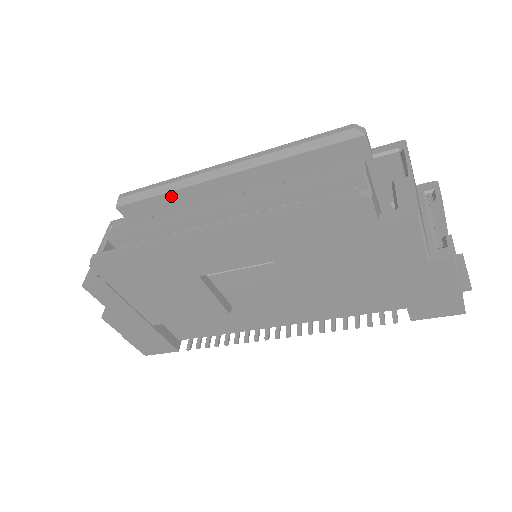
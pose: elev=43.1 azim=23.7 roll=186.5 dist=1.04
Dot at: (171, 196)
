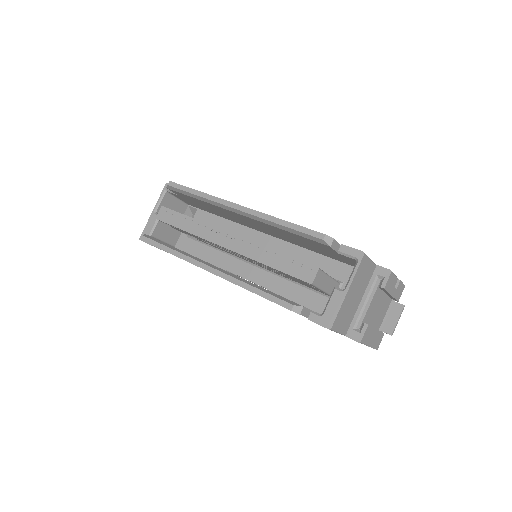
Dot at: (202, 201)
